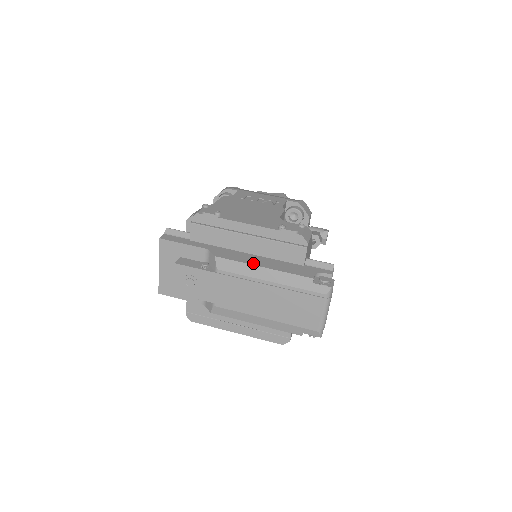
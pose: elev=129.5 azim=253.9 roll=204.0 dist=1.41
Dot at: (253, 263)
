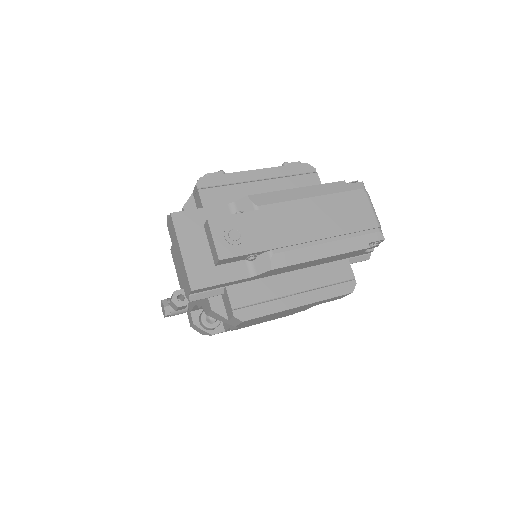
Dot at: (285, 191)
